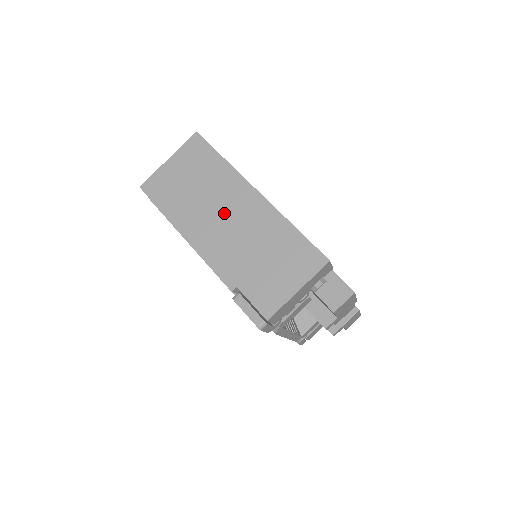
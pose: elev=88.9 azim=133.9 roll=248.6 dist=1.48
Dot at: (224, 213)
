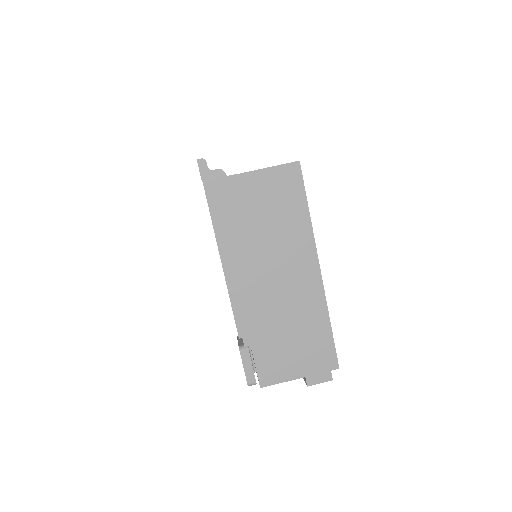
Dot at: (278, 270)
